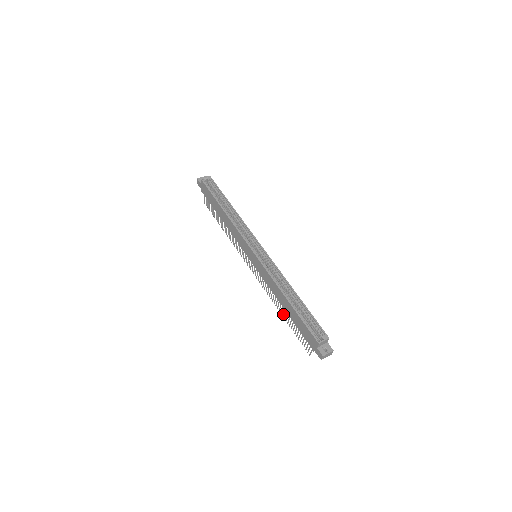
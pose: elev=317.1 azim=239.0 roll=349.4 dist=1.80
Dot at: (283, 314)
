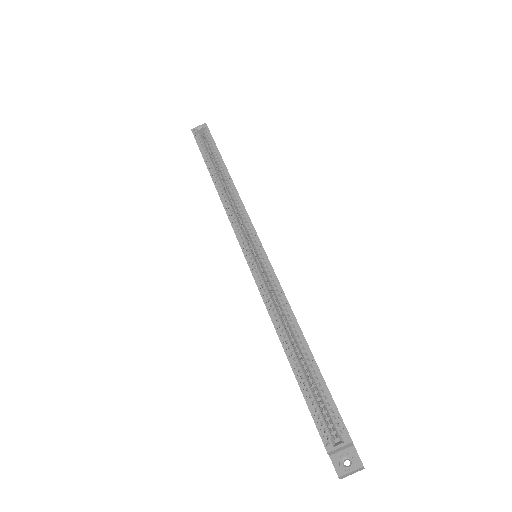
Dot at: occluded
